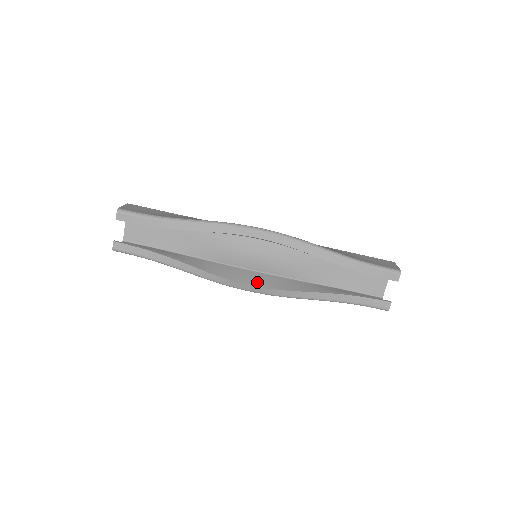
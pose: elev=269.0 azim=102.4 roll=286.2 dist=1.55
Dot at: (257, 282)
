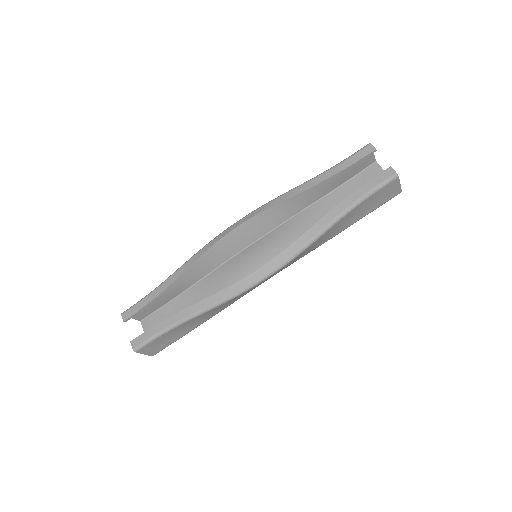
Dot at: occluded
